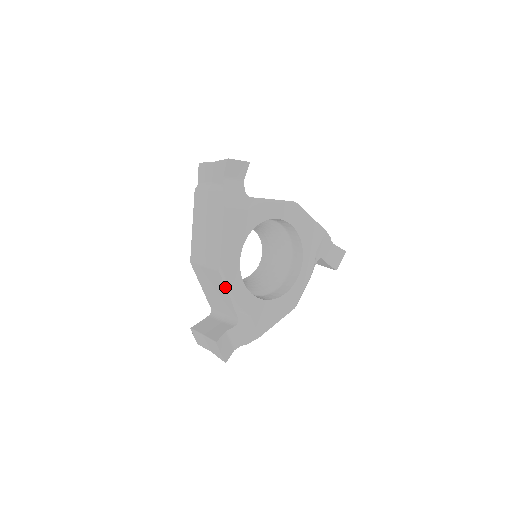
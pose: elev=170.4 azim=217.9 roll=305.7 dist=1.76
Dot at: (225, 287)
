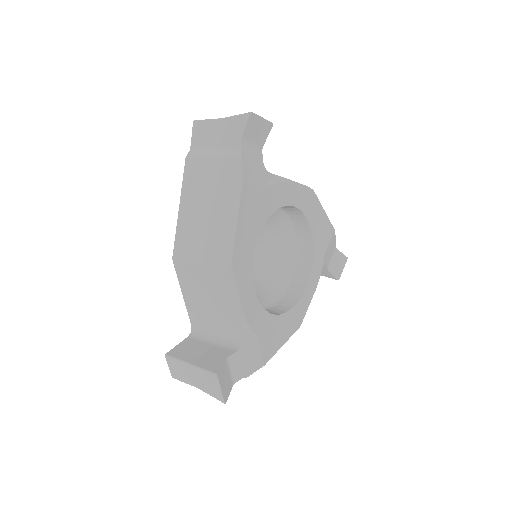
Dot at: (233, 294)
